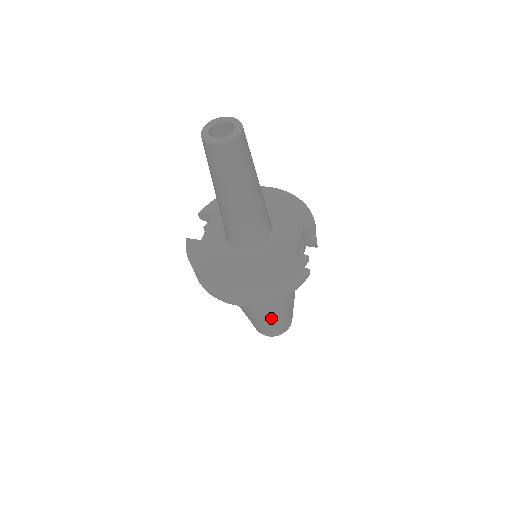
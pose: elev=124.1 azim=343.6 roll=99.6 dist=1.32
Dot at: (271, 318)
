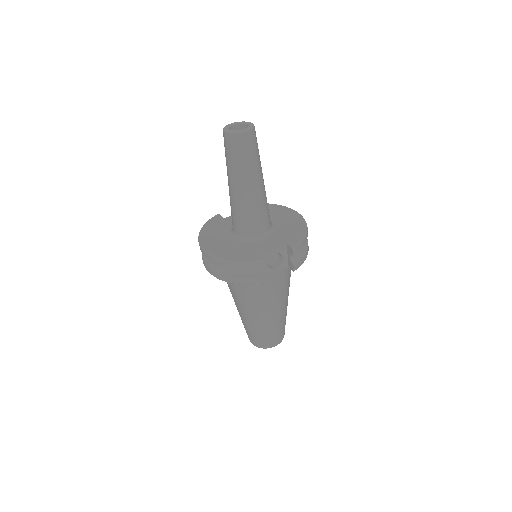
Dot at: (247, 317)
